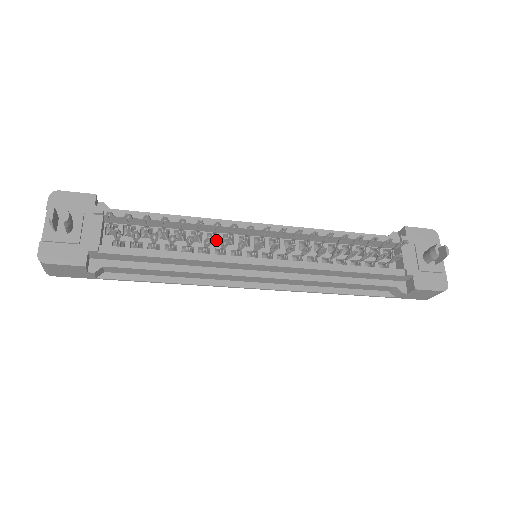
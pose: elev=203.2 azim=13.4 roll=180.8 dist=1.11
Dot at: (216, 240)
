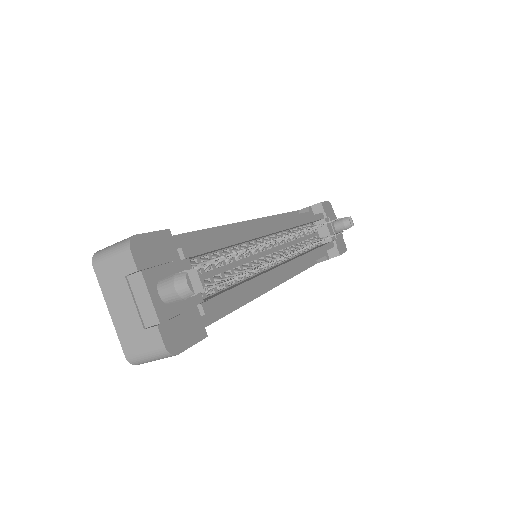
Dot at: (248, 252)
